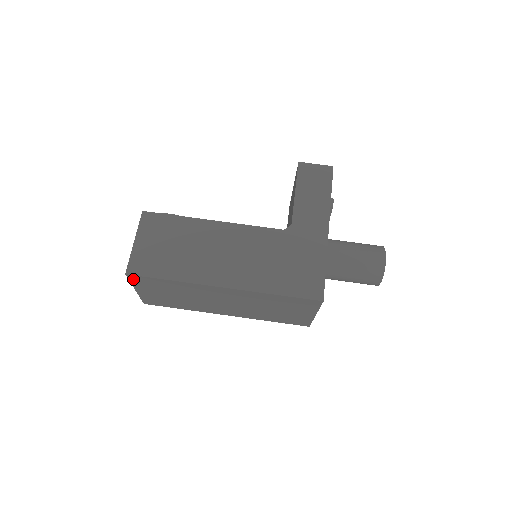
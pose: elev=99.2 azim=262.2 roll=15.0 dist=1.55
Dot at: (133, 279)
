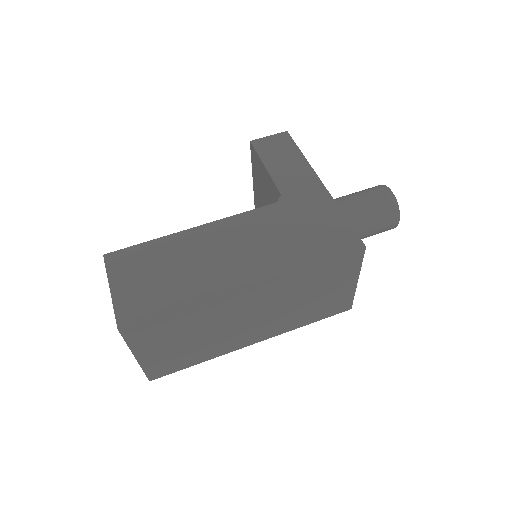
Dot at: (129, 335)
